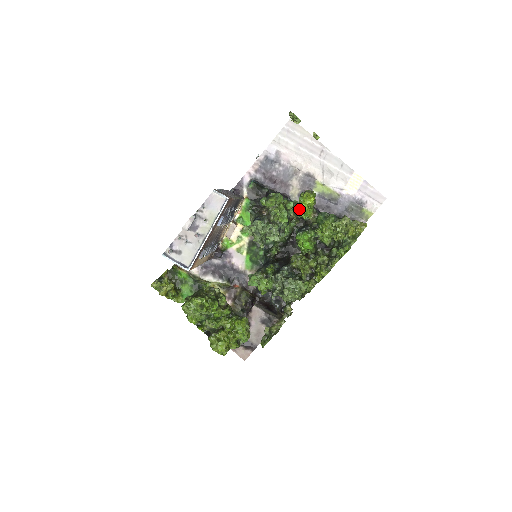
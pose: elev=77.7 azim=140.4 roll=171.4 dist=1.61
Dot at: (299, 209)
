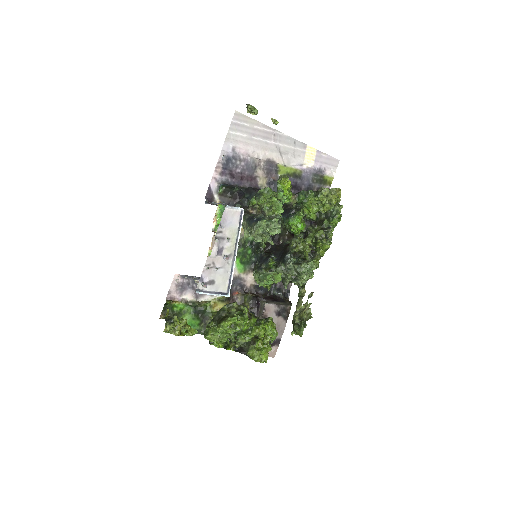
Dot at: occluded
